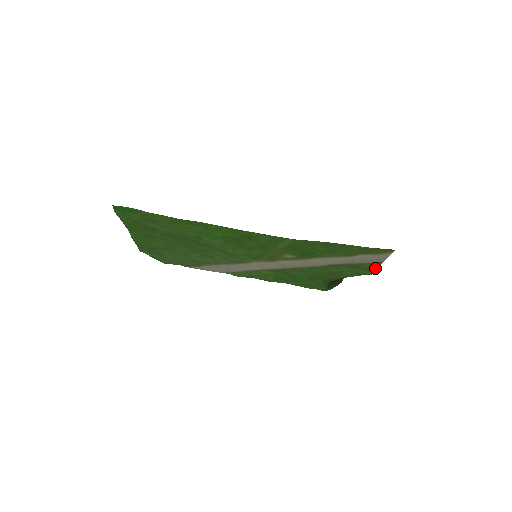
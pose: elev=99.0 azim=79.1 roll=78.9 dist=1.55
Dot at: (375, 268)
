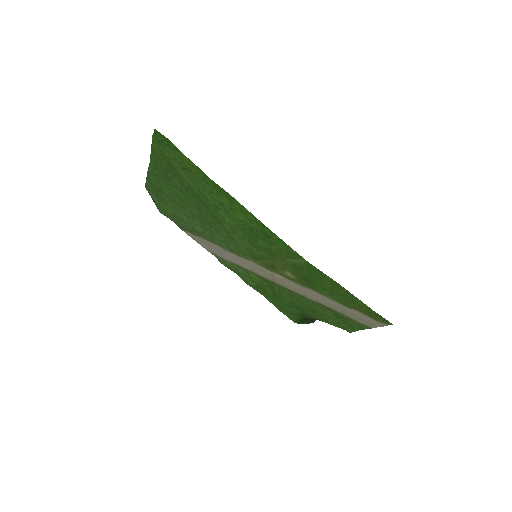
Dot at: (358, 329)
